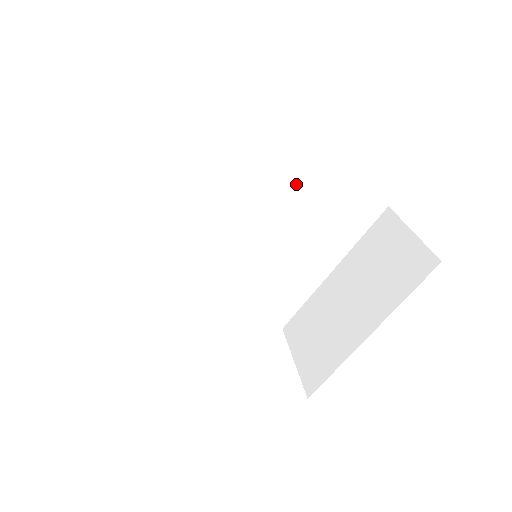
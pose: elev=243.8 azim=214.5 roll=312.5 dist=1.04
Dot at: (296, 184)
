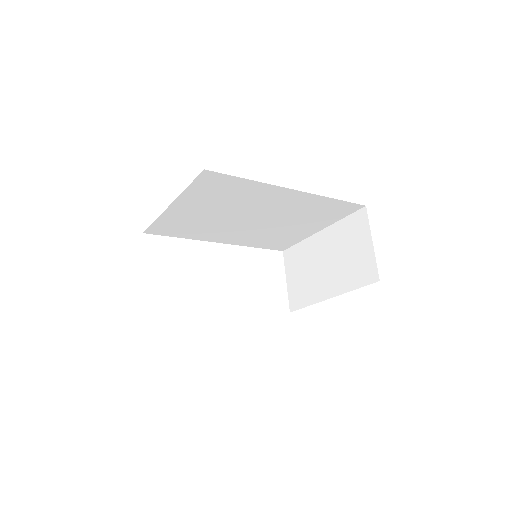
Dot at: (290, 202)
